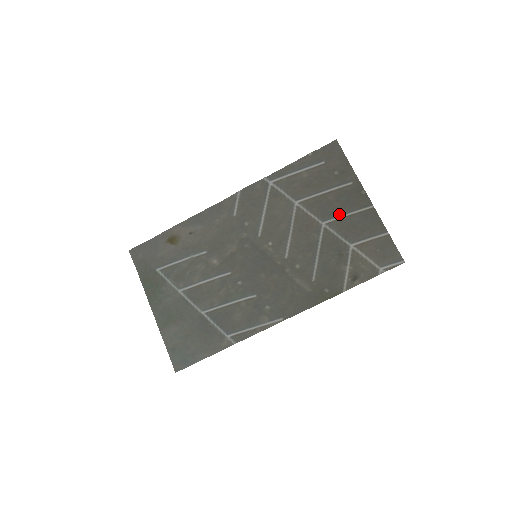
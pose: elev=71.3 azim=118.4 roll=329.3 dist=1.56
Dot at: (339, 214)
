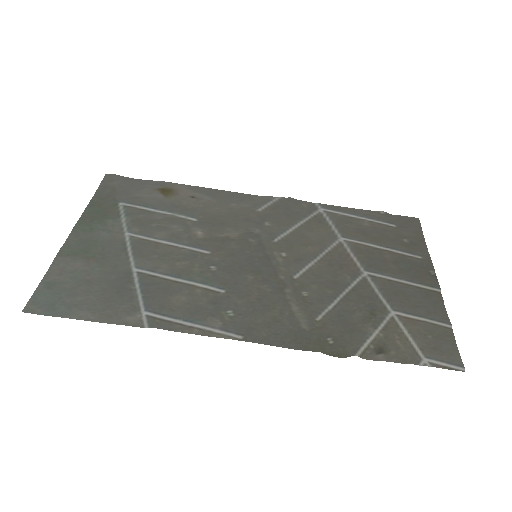
Dot at: (391, 275)
